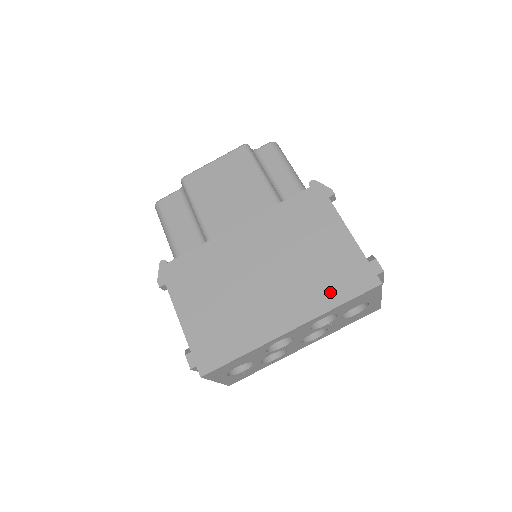
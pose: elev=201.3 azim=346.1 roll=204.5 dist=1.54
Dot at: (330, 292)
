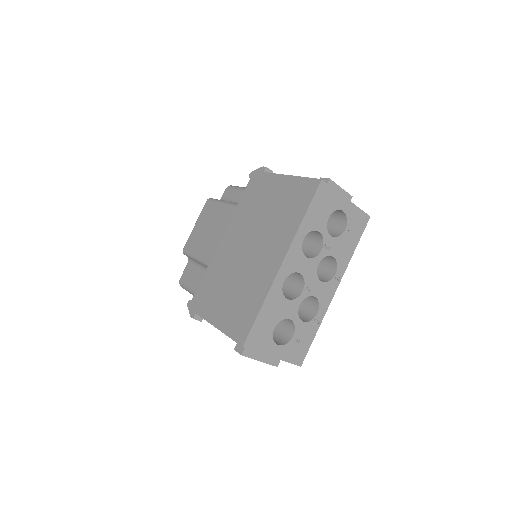
Dot at: (293, 216)
